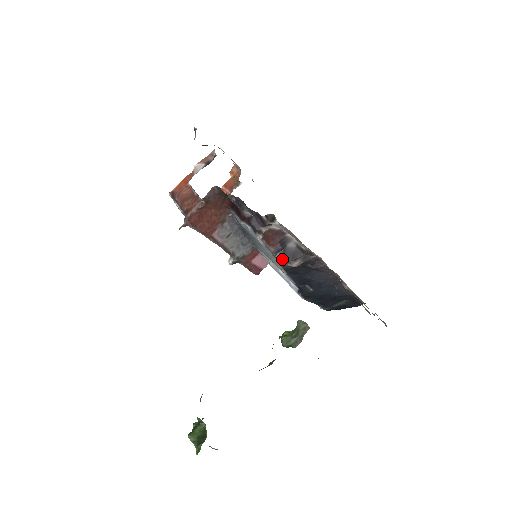
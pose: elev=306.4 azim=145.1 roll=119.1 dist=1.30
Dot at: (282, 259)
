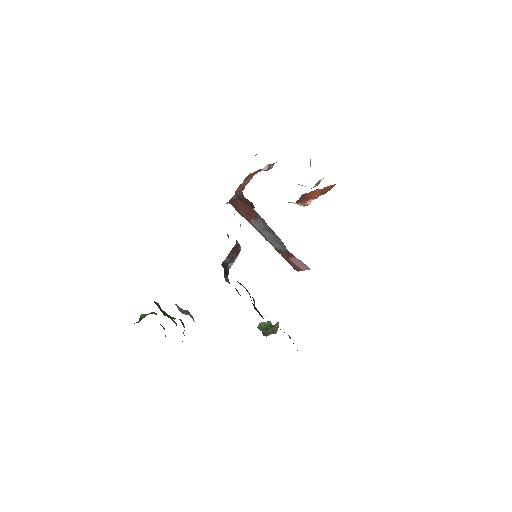
Dot at: (225, 269)
